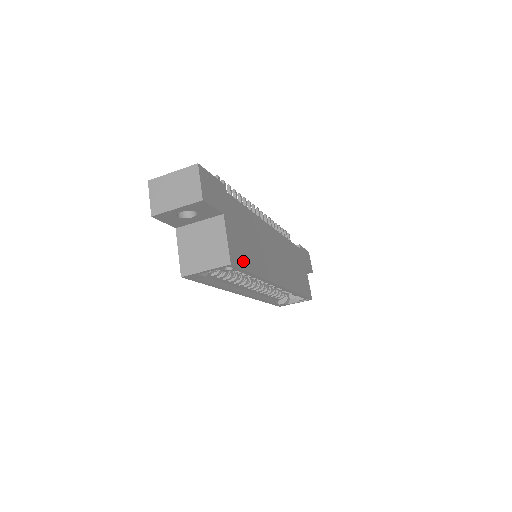
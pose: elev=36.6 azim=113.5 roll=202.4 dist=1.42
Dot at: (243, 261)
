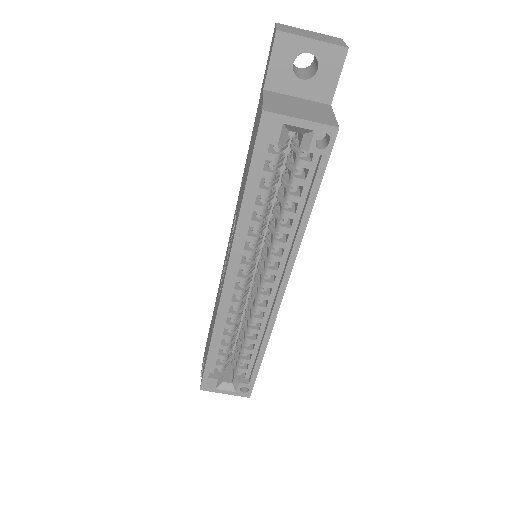
Dot at: occluded
